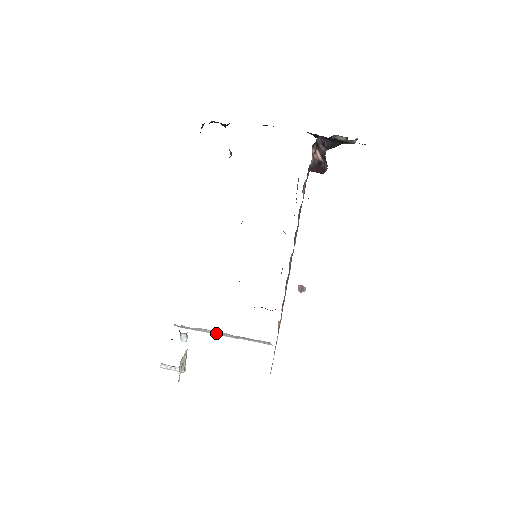
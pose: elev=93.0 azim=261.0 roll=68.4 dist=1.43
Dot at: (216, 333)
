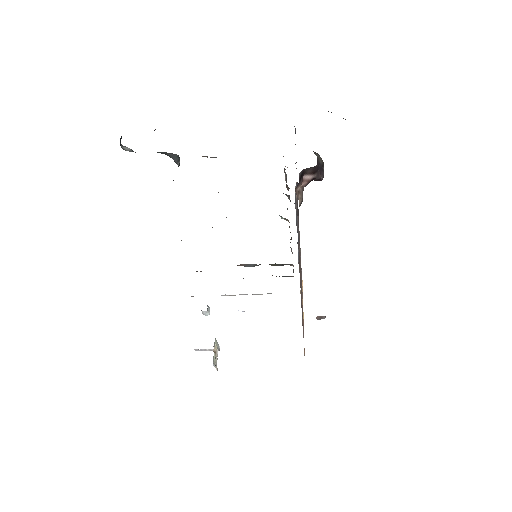
Dot at: occluded
